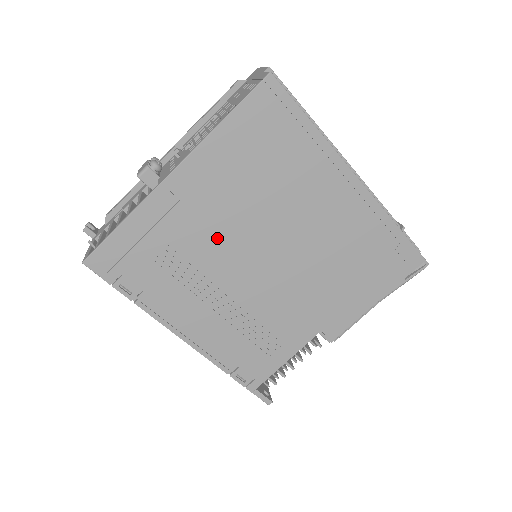
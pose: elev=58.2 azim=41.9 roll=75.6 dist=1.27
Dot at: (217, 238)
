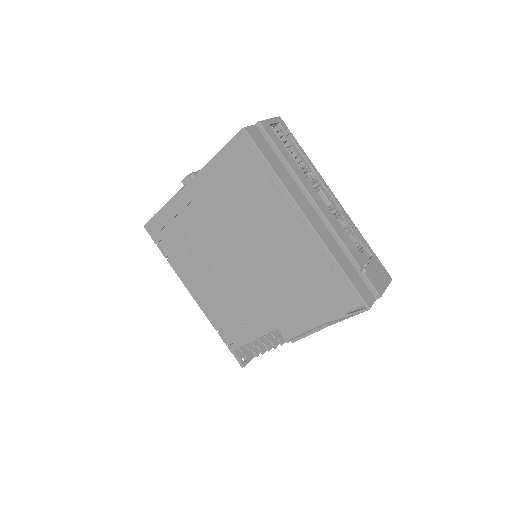
Dot at: (211, 234)
